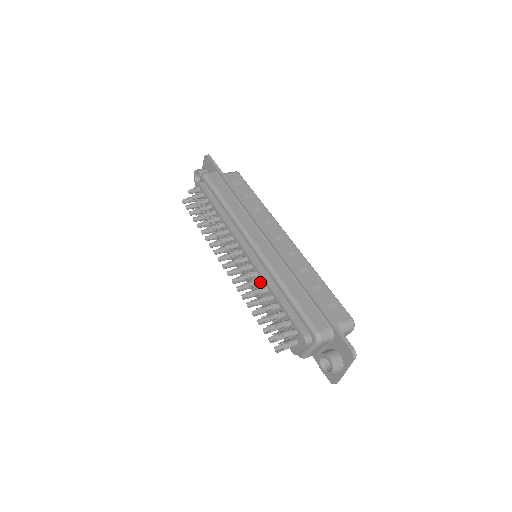
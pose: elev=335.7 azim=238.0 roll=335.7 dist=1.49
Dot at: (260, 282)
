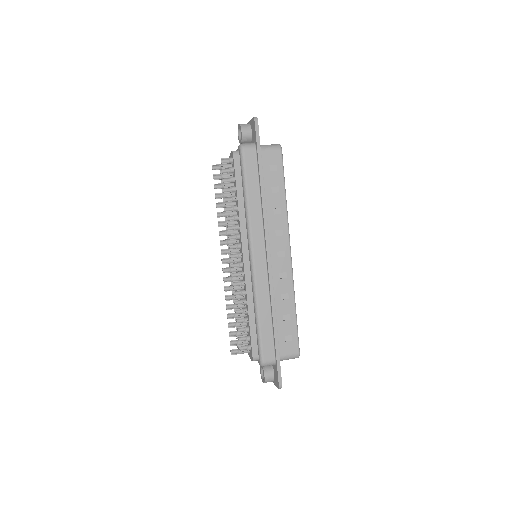
Dot at: occluded
